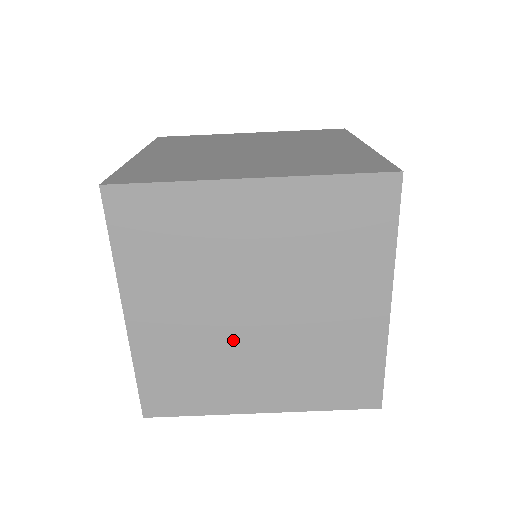
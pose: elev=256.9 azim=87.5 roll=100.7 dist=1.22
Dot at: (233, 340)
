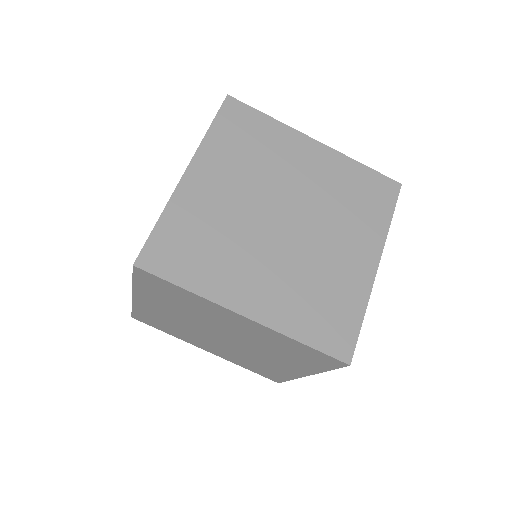
Dot at: (255, 233)
